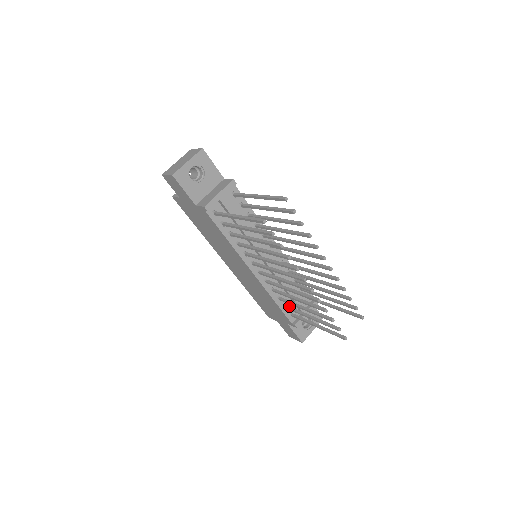
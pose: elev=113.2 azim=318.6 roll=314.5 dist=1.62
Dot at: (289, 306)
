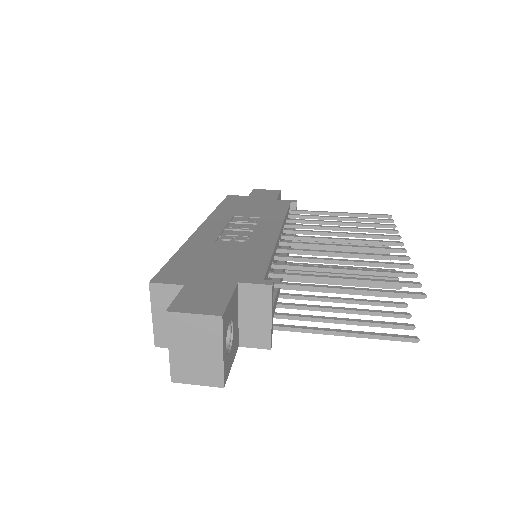
Dot at: occluded
